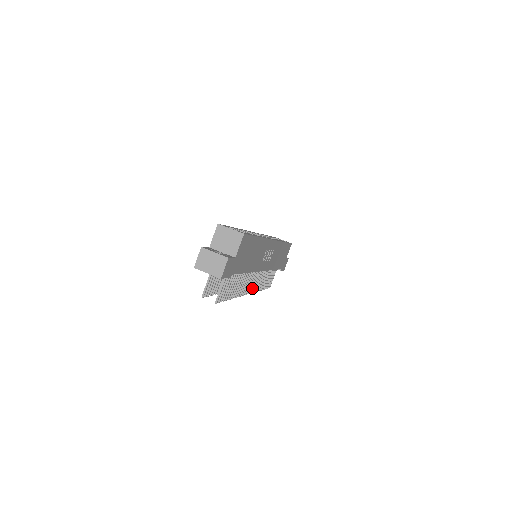
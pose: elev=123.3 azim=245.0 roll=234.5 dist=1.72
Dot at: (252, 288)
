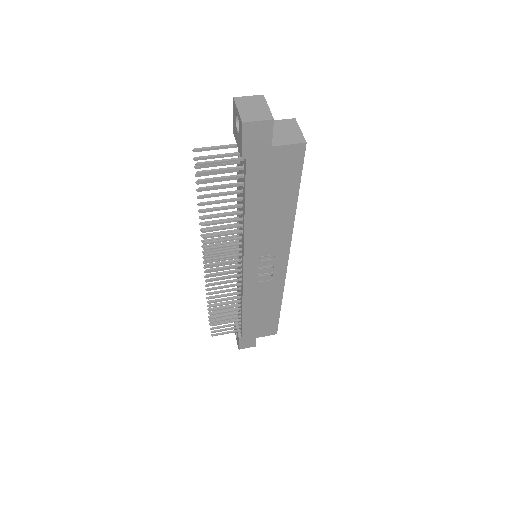
Dot at: (214, 274)
